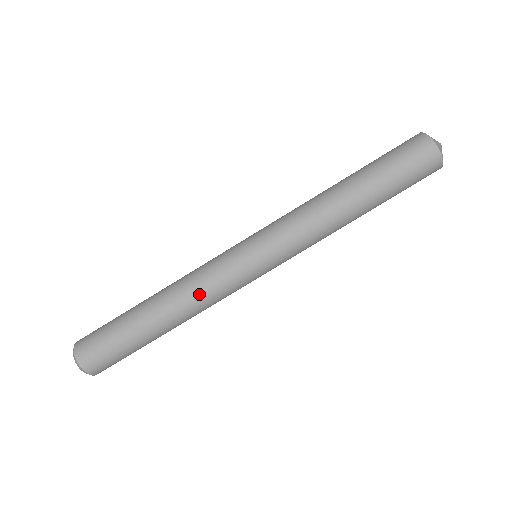
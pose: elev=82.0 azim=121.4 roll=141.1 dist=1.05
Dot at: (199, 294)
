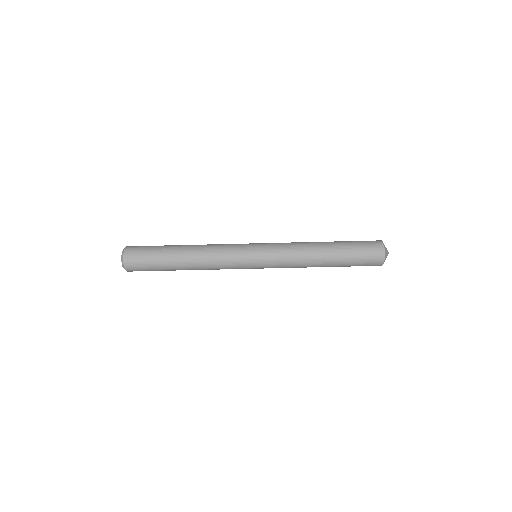
Dot at: (214, 251)
